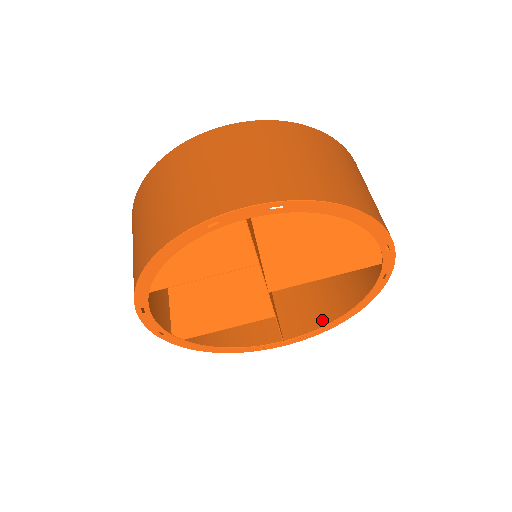
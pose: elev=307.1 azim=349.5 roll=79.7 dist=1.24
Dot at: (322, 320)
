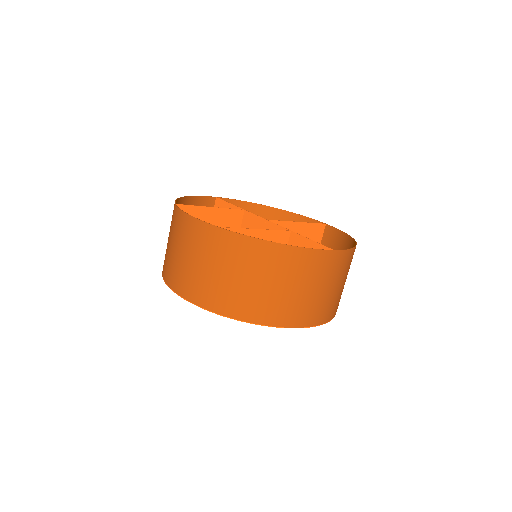
Dot at: occluded
